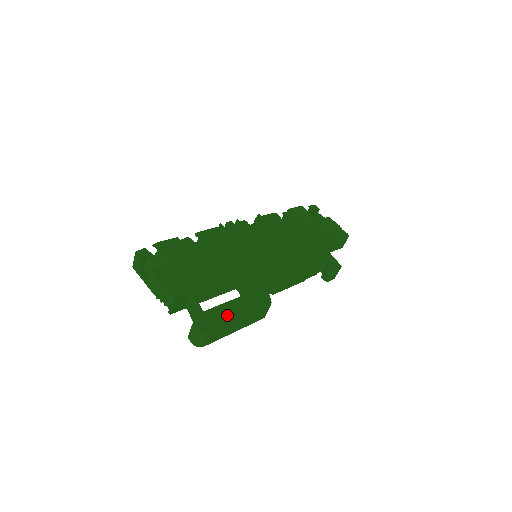
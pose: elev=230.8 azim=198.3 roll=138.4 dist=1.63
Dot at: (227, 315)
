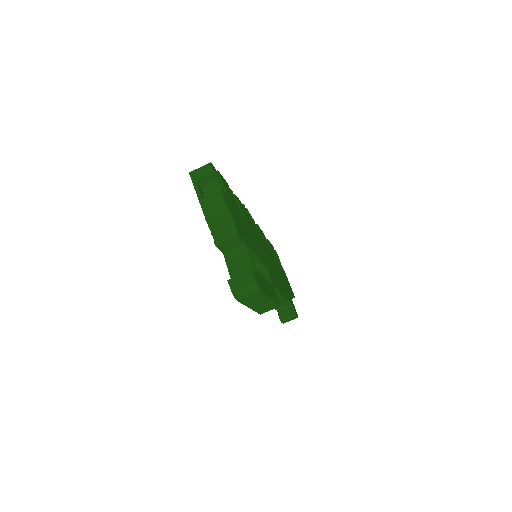
Dot at: (265, 287)
